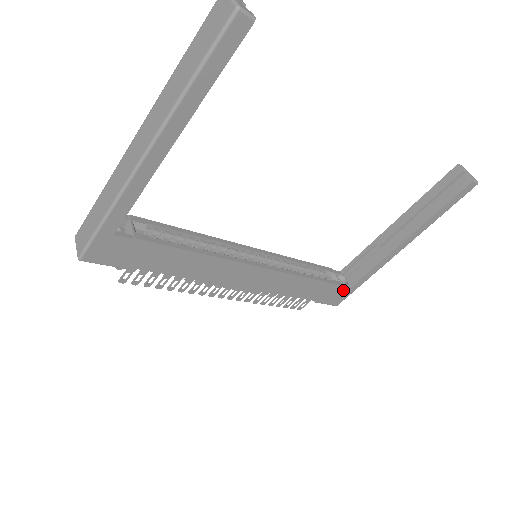
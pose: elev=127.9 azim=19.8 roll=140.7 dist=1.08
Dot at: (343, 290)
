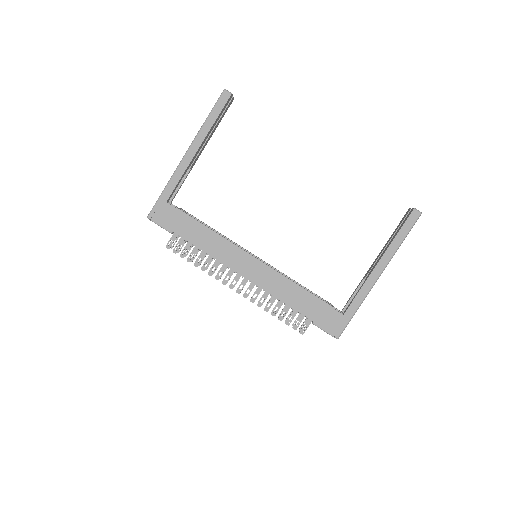
Dot at: (337, 315)
